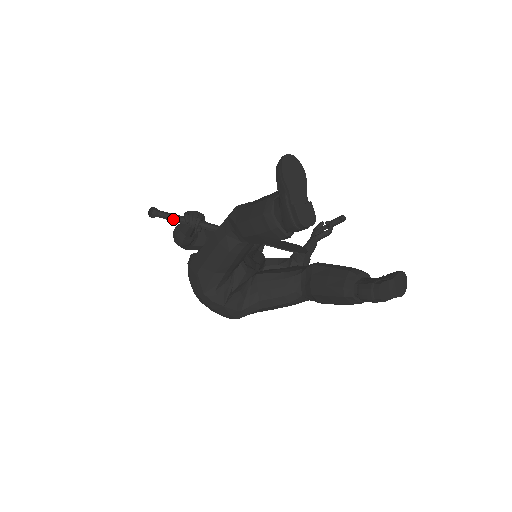
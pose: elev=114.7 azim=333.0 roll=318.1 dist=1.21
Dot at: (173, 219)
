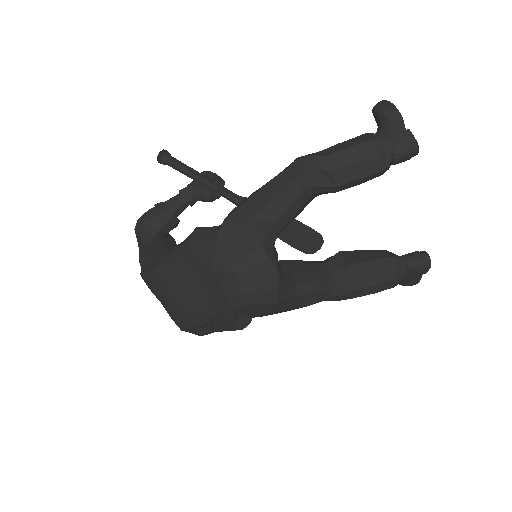
Dot at: occluded
